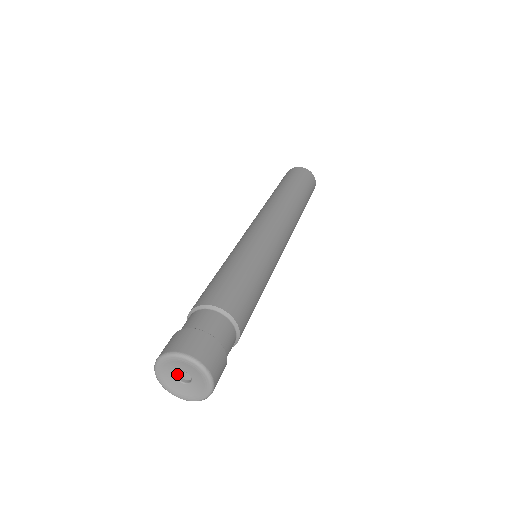
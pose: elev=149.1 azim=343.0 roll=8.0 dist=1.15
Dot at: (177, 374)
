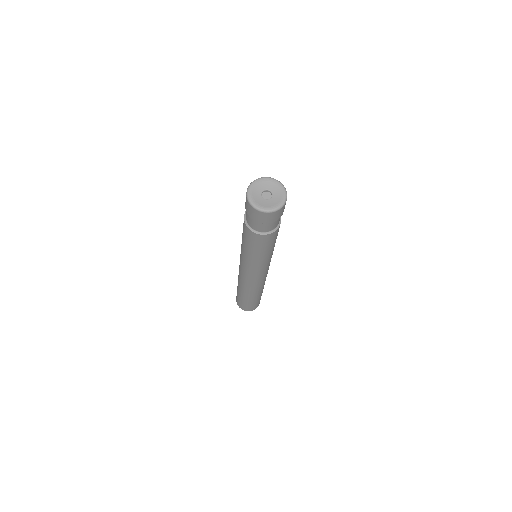
Dot at: (264, 199)
